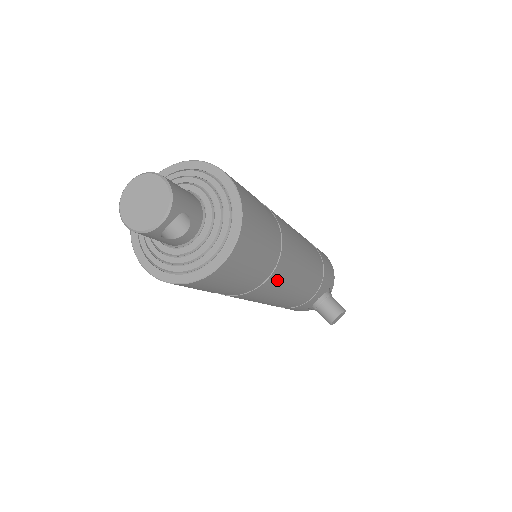
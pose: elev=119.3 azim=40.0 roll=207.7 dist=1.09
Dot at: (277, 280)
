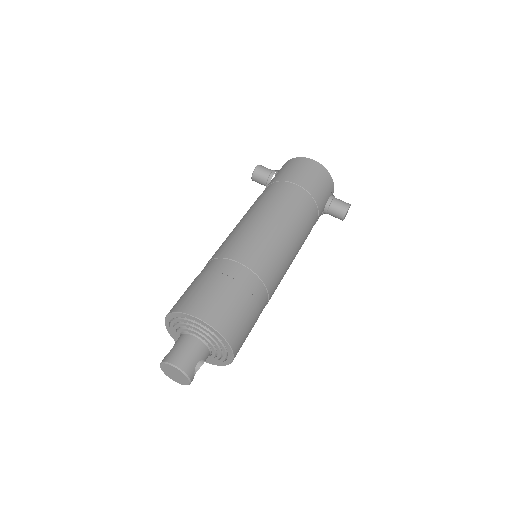
Dot at: (276, 287)
